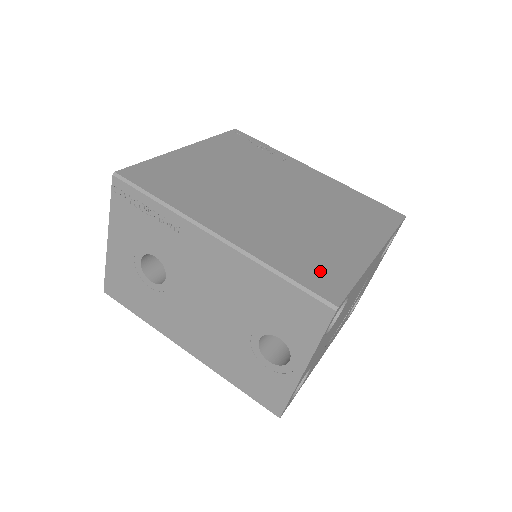
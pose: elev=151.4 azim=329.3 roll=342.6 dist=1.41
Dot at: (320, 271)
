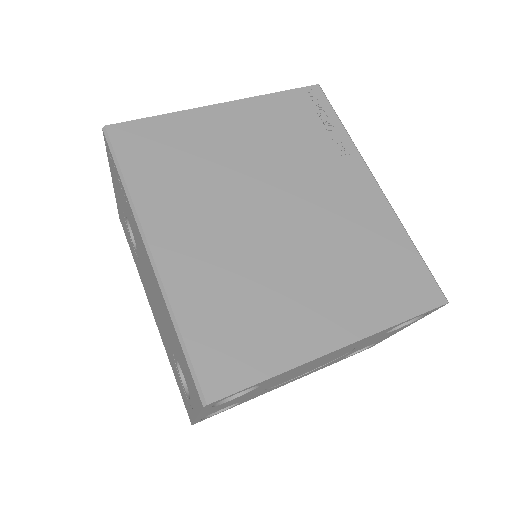
Dot at: (231, 346)
